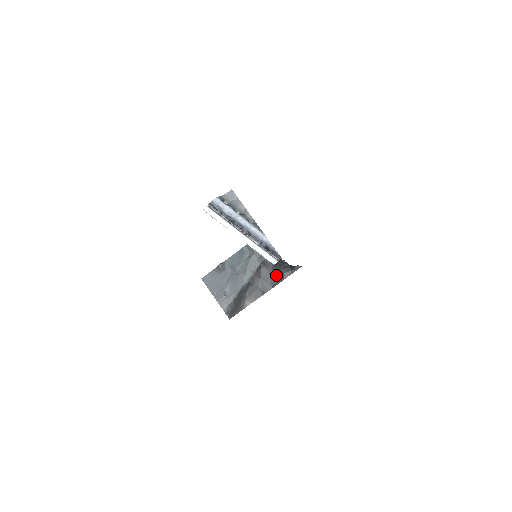
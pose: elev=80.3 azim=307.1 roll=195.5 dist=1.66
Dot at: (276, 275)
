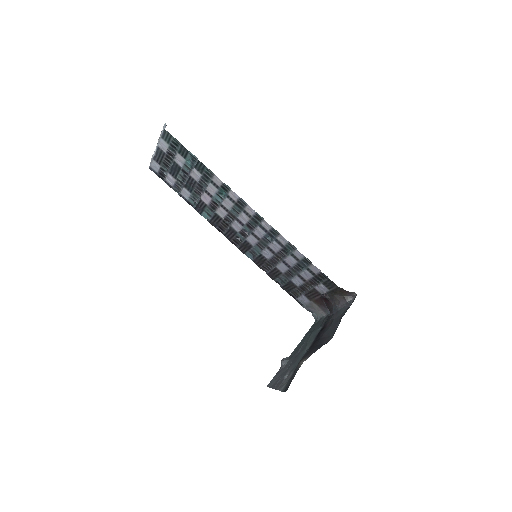
Dot at: (335, 323)
